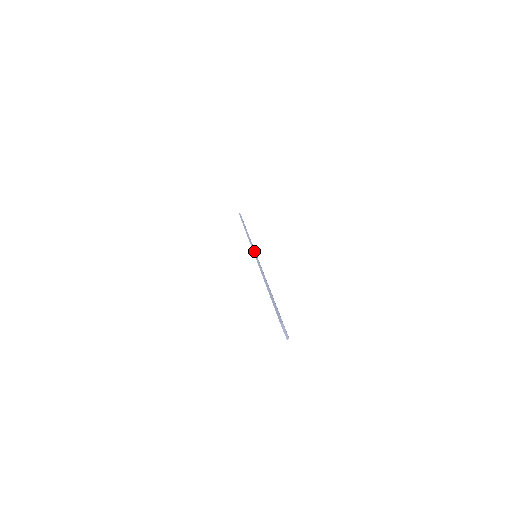
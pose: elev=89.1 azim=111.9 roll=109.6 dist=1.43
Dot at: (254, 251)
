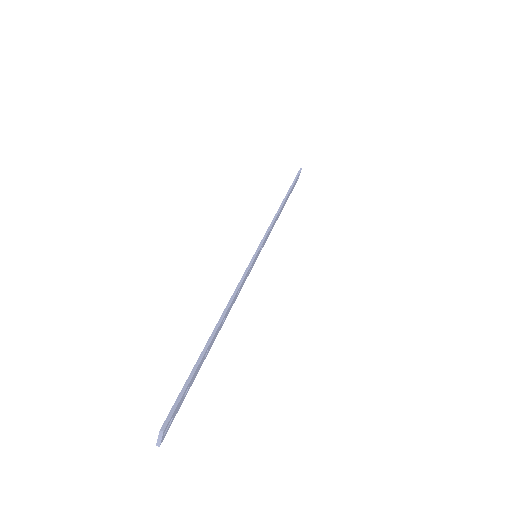
Dot at: (257, 252)
